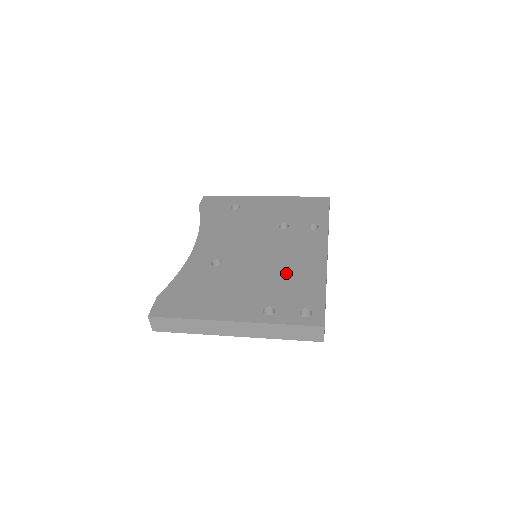
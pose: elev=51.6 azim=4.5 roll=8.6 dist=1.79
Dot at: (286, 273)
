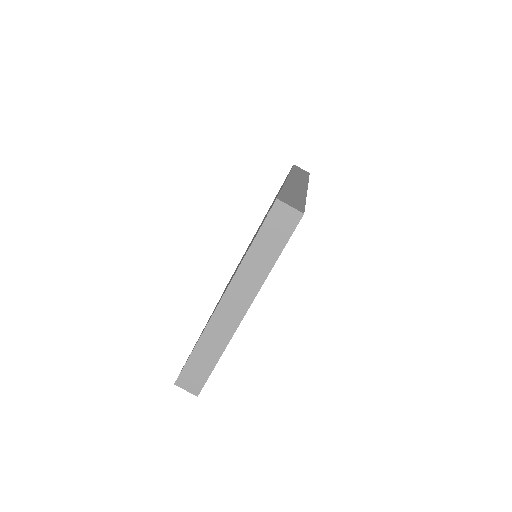
Dot at: occluded
